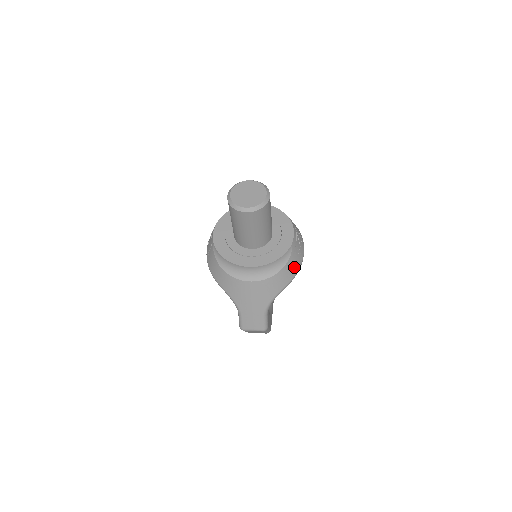
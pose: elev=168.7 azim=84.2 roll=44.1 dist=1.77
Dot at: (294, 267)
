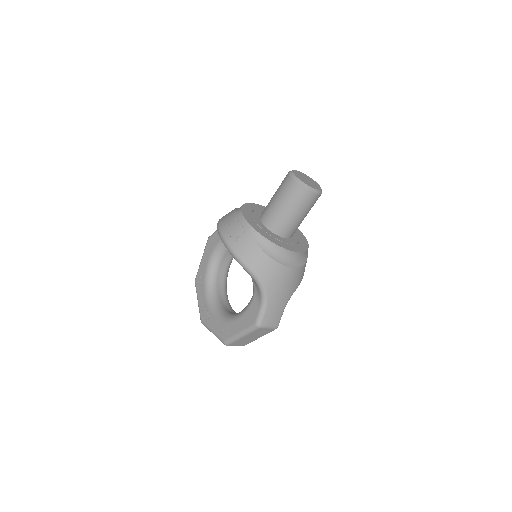
Dot at: occluded
